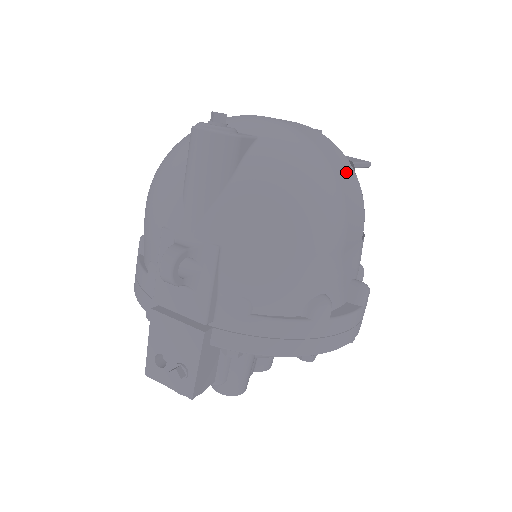
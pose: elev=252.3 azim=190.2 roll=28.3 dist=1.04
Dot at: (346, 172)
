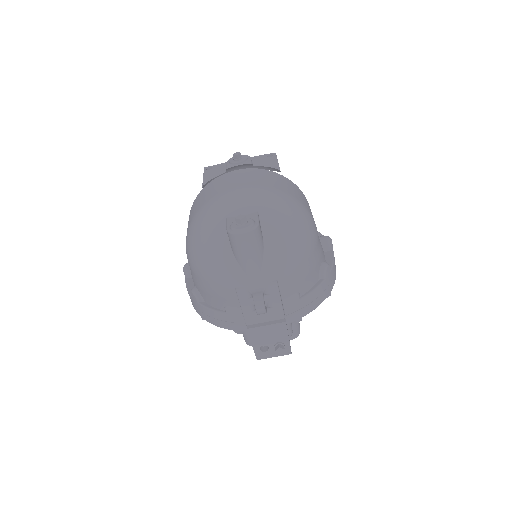
Dot at: (293, 189)
